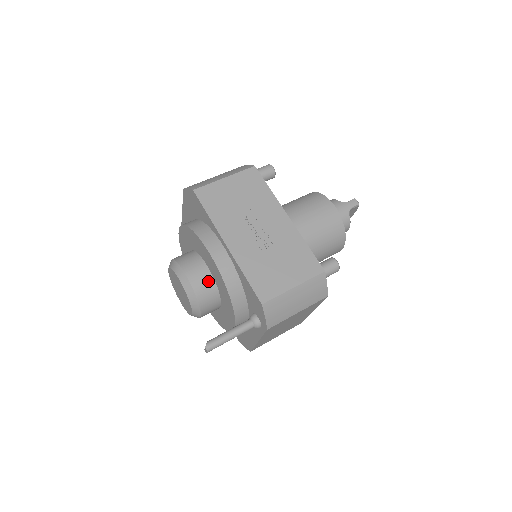
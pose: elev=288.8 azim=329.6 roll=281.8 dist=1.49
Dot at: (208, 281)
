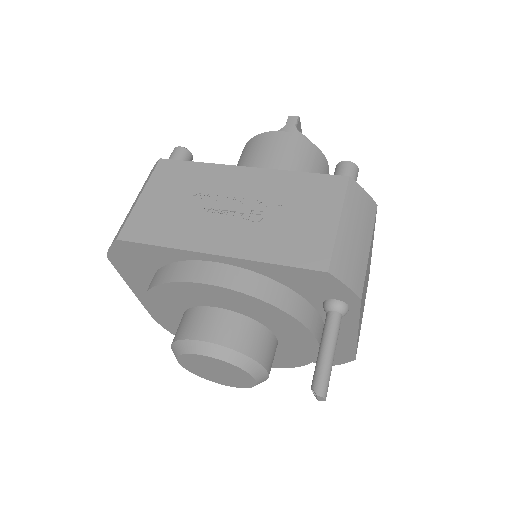
Dot at: (236, 322)
